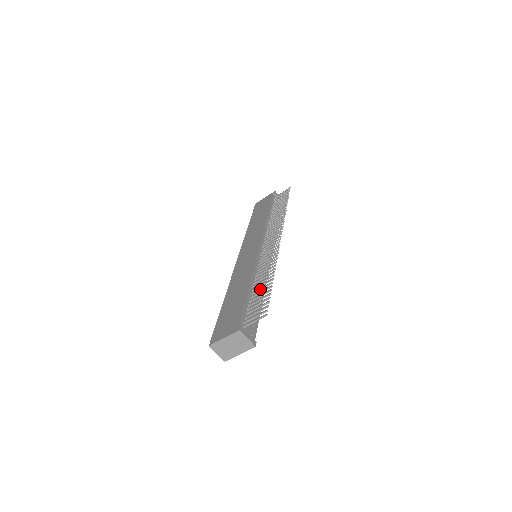
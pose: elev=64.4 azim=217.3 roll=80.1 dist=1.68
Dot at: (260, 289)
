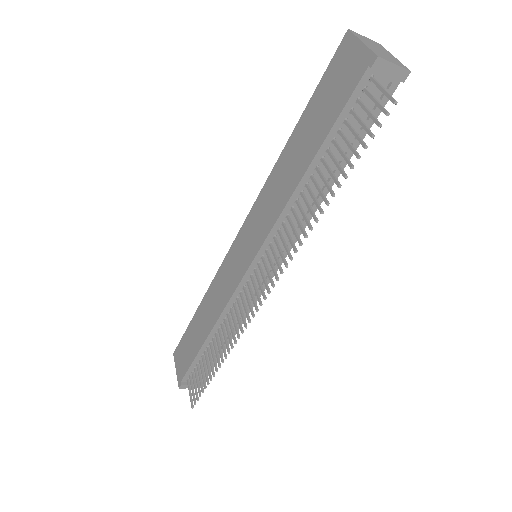
Dot at: (209, 360)
